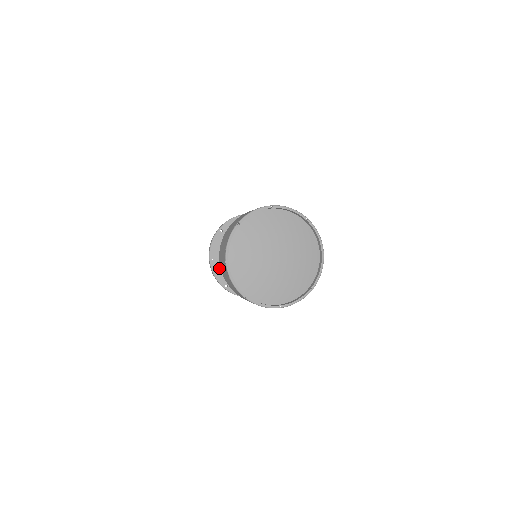
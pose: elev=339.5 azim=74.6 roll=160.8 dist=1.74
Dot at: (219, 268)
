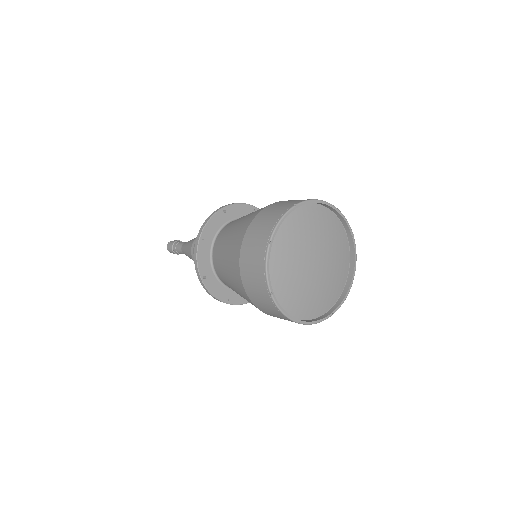
Dot at: (205, 252)
